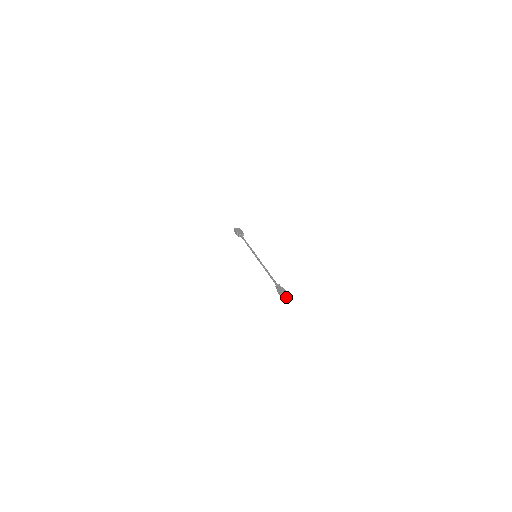
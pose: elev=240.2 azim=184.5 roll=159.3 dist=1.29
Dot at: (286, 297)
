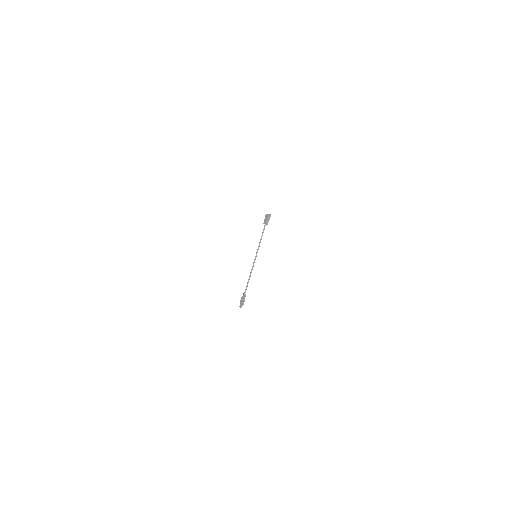
Dot at: occluded
